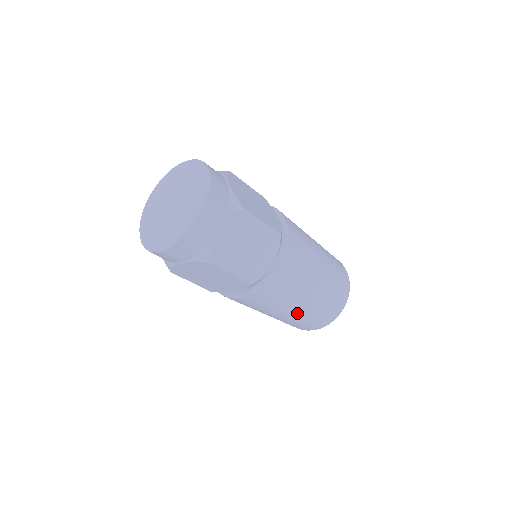
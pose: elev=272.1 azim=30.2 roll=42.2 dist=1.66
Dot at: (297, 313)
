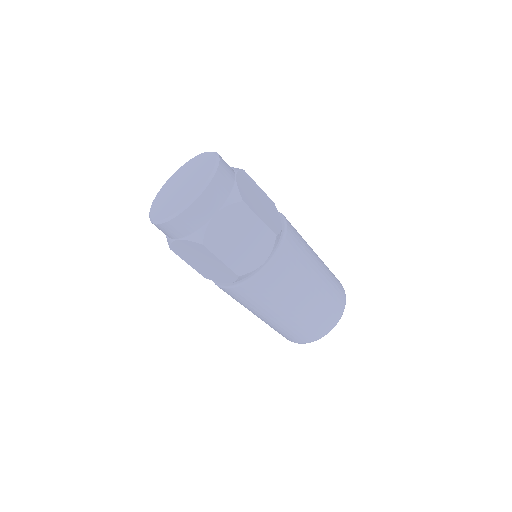
Dot at: (317, 289)
